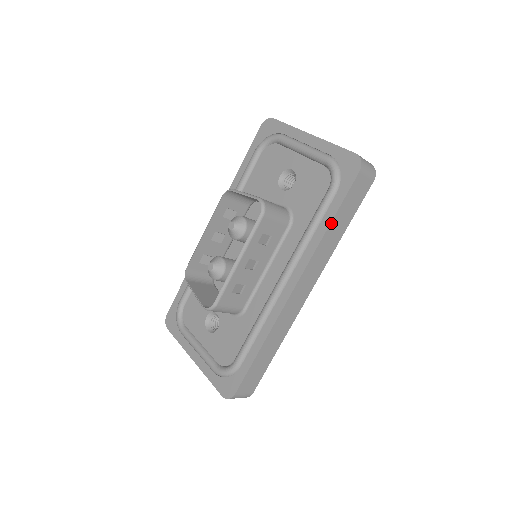
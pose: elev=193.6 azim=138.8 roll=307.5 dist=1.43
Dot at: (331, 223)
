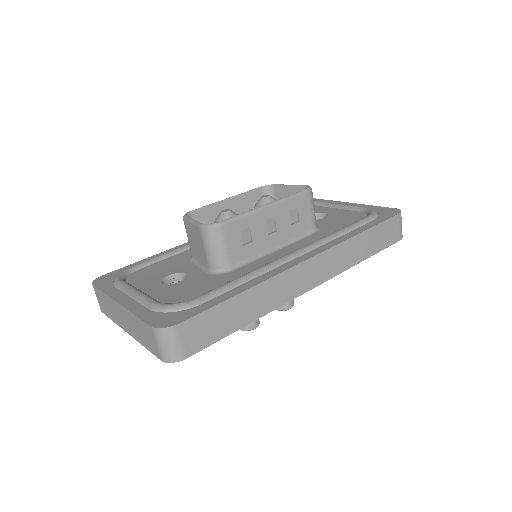
Dot at: (364, 232)
